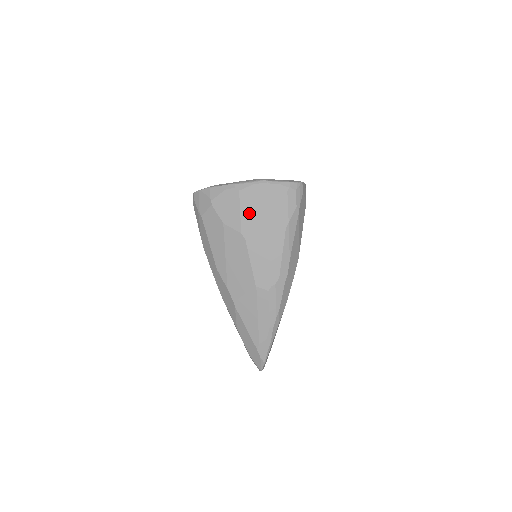
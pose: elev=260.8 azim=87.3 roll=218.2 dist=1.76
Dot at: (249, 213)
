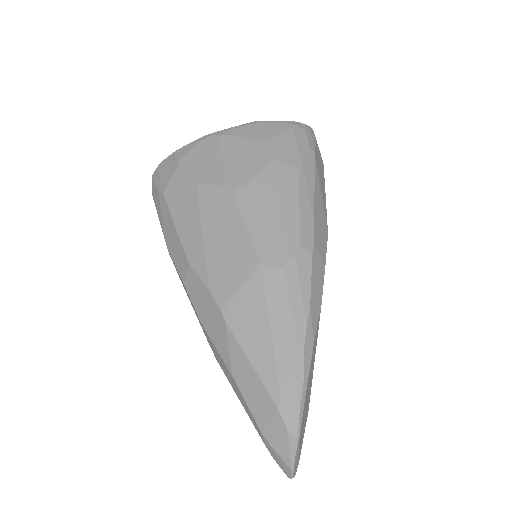
Dot at: (236, 158)
